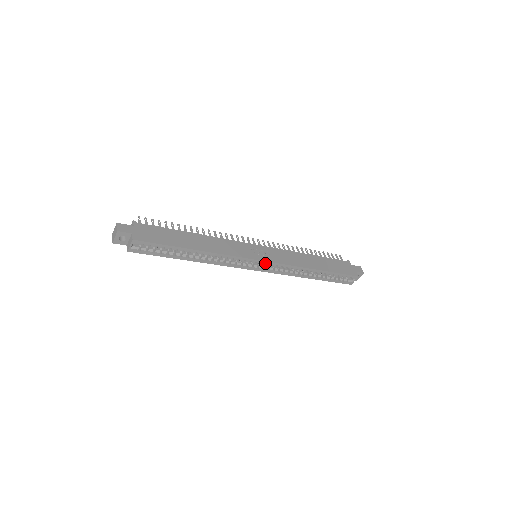
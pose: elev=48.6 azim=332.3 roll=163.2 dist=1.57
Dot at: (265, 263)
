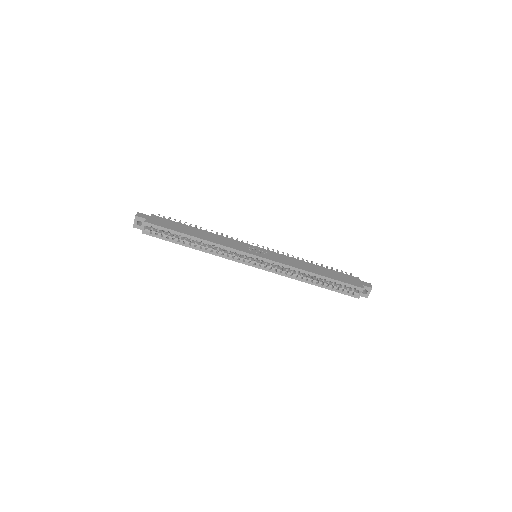
Dot at: (260, 259)
